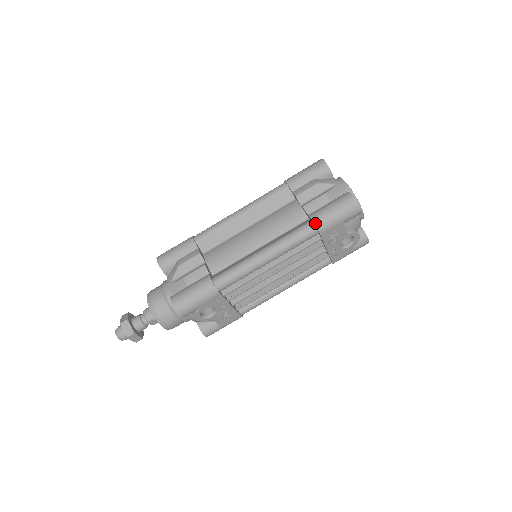
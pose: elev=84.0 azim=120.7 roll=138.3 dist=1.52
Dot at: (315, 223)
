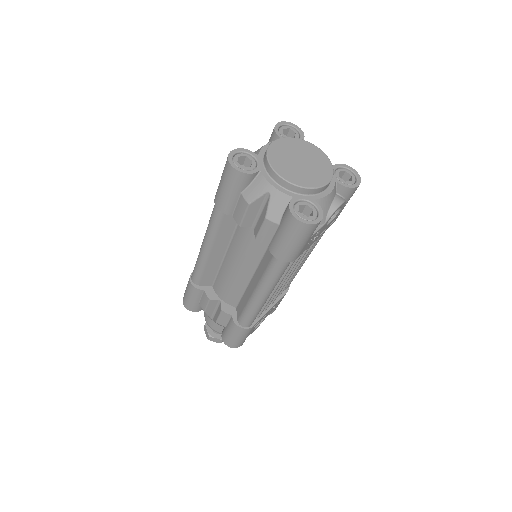
Dot at: (281, 260)
